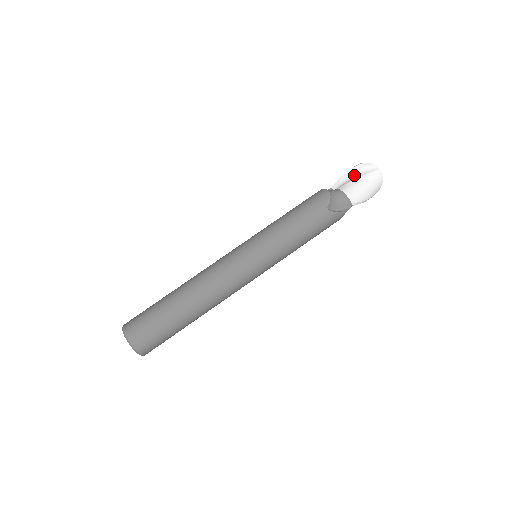
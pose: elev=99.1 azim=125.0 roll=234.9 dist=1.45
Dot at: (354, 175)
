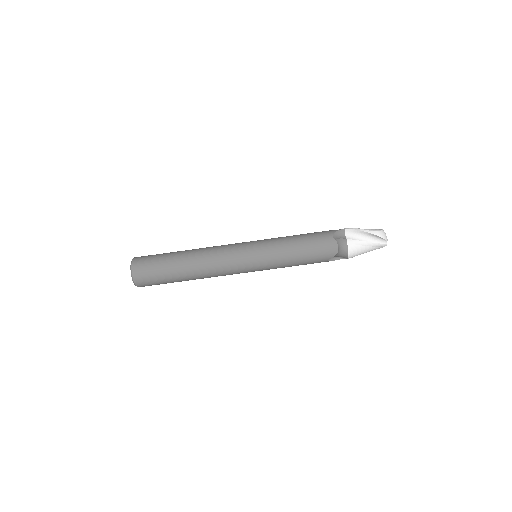
Dot at: (367, 237)
